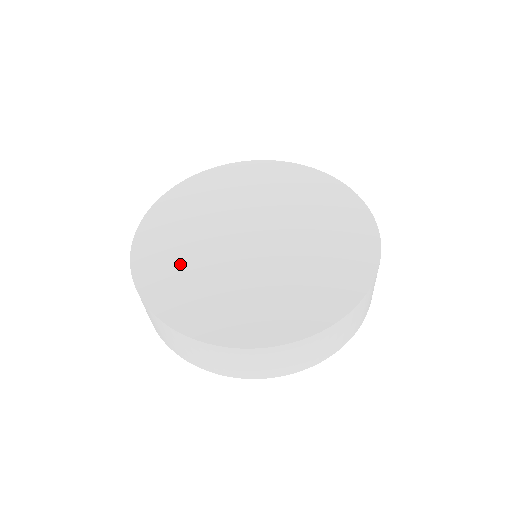
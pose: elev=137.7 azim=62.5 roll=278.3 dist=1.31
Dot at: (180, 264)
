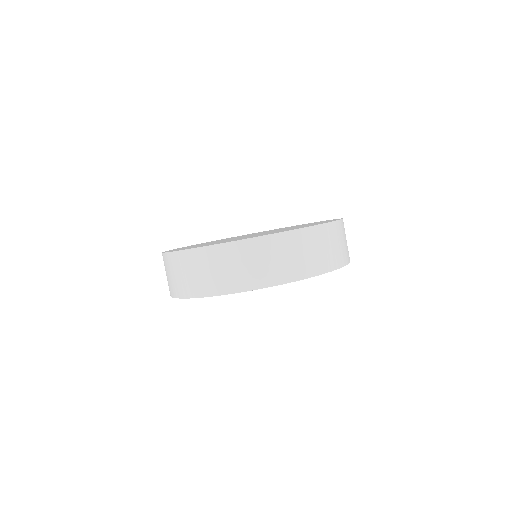
Dot at: (241, 238)
